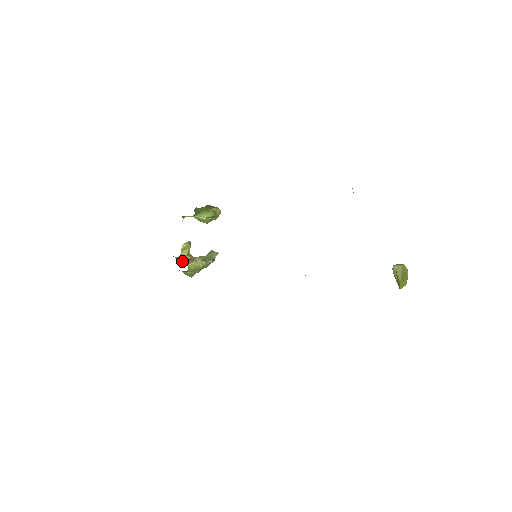
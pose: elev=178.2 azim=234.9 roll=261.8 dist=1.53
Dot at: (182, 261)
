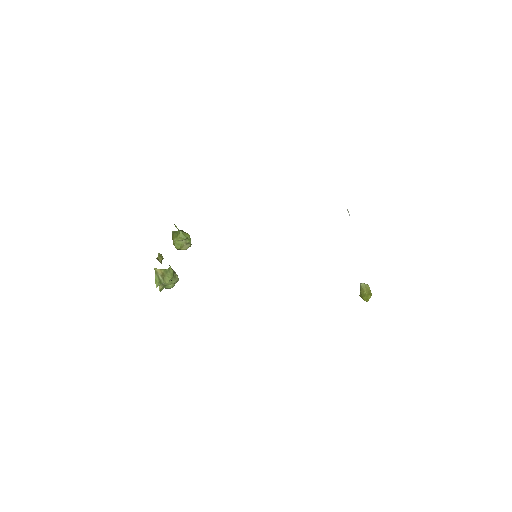
Dot at: occluded
